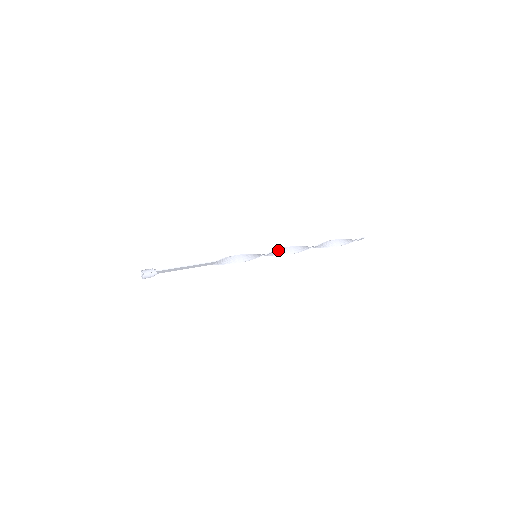
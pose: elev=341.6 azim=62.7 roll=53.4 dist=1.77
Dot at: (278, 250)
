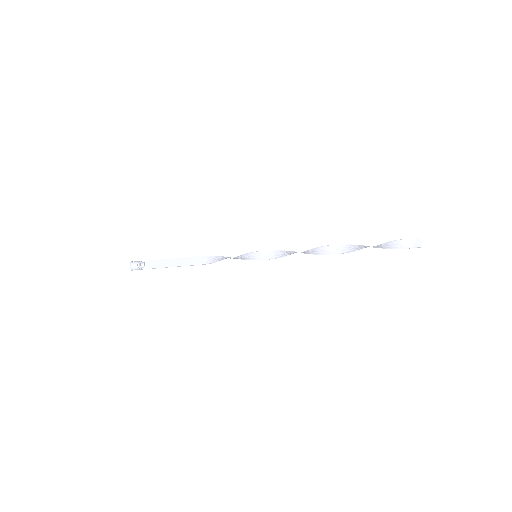
Dot at: (285, 252)
